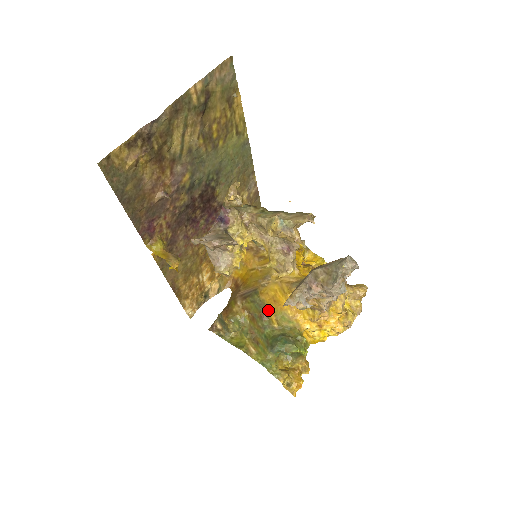
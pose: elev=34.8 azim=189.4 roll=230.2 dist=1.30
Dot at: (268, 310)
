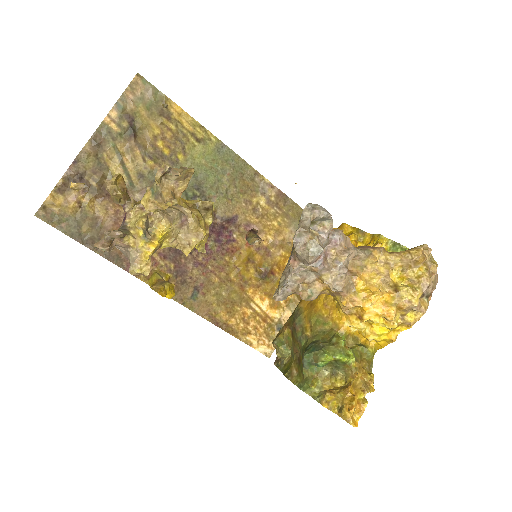
Dot at: (304, 318)
